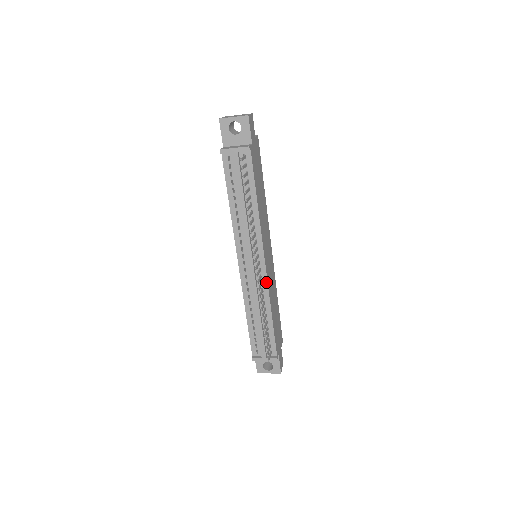
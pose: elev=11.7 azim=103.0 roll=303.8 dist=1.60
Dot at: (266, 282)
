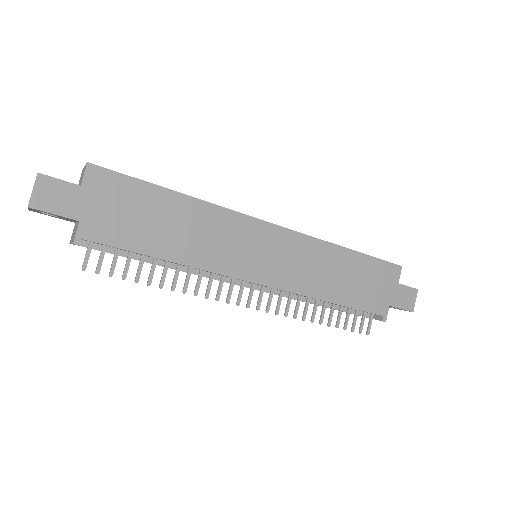
Dot at: occluded
